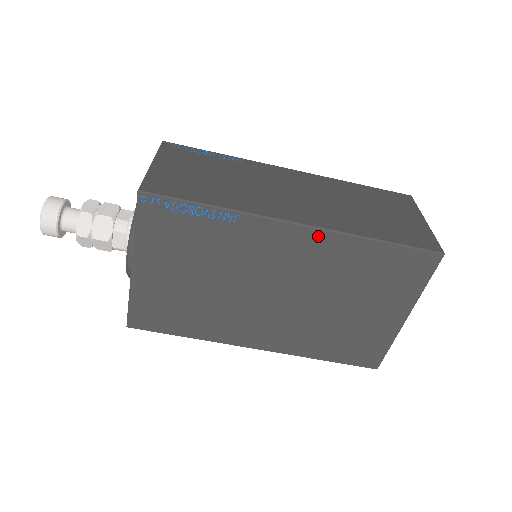
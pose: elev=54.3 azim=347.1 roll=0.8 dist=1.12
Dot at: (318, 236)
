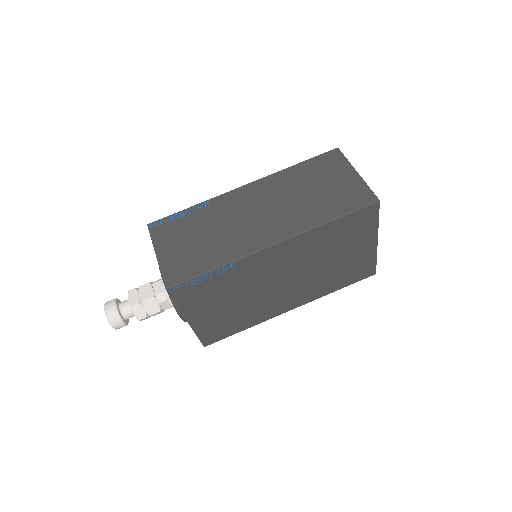
Dot at: (291, 242)
